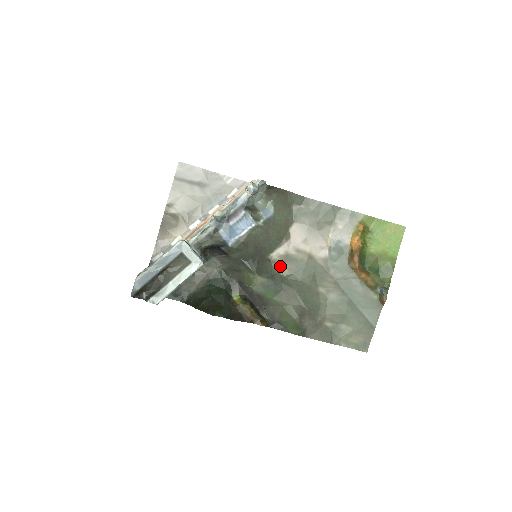
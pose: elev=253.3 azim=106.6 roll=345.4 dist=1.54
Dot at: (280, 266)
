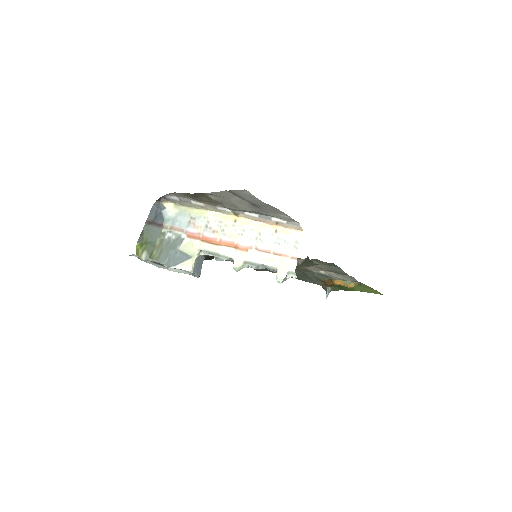
Dot at: occluded
